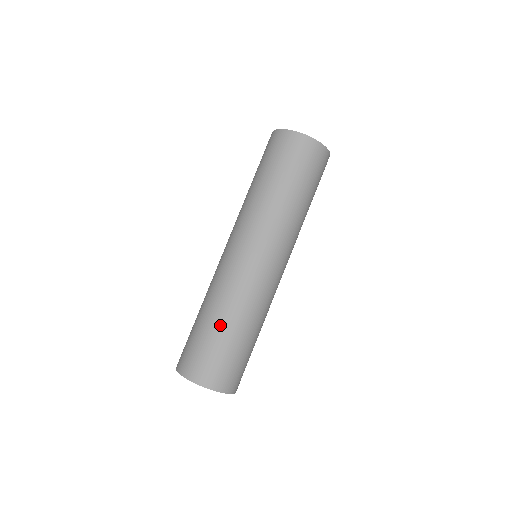
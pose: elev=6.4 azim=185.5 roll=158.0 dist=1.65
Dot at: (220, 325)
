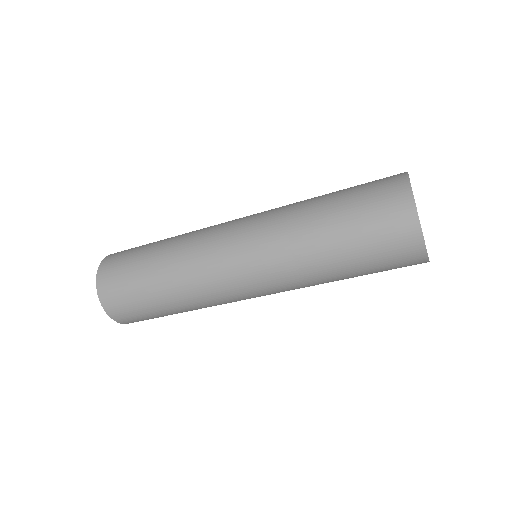
Dot at: (157, 287)
